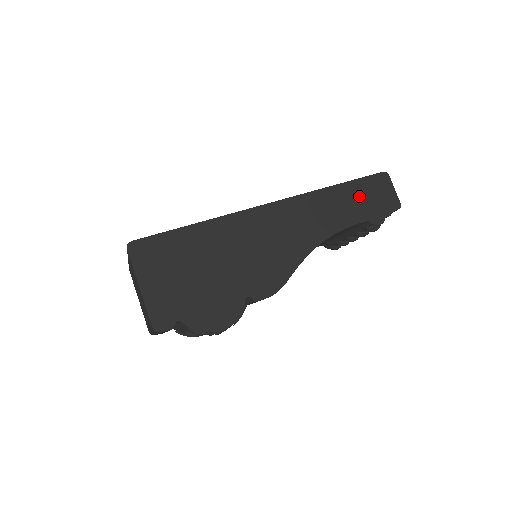
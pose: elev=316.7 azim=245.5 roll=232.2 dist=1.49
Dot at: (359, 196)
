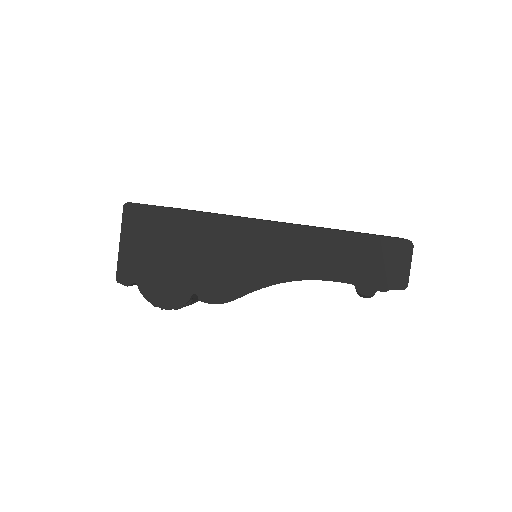
Dot at: (359, 254)
